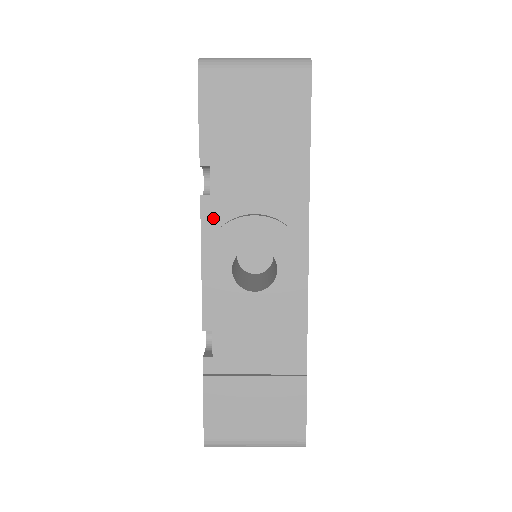
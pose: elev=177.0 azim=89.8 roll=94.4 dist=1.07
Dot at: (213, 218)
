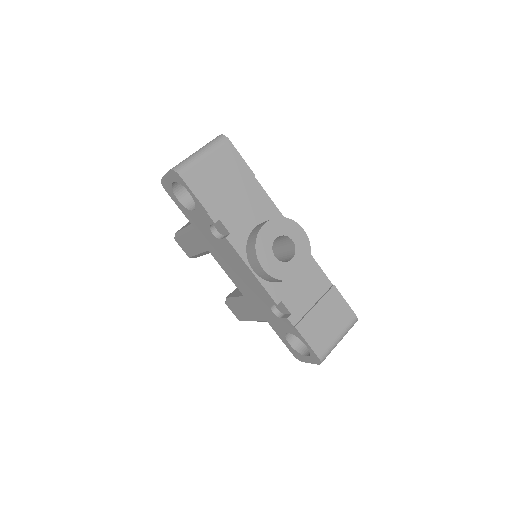
Dot at: (240, 244)
